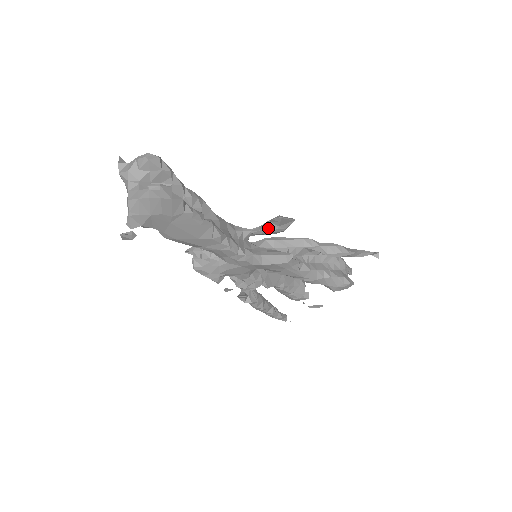
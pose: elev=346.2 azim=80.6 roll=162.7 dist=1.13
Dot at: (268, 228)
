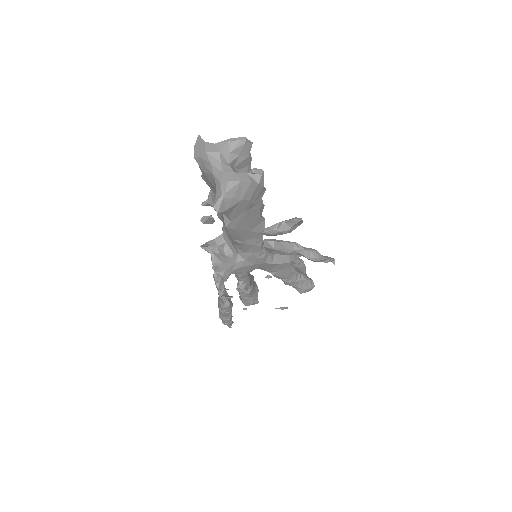
Dot at: (281, 229)
